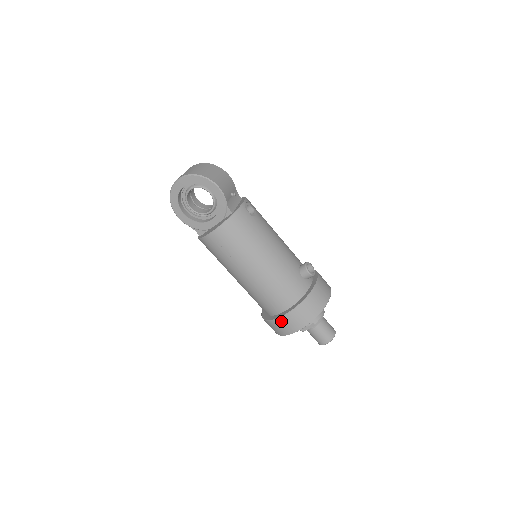
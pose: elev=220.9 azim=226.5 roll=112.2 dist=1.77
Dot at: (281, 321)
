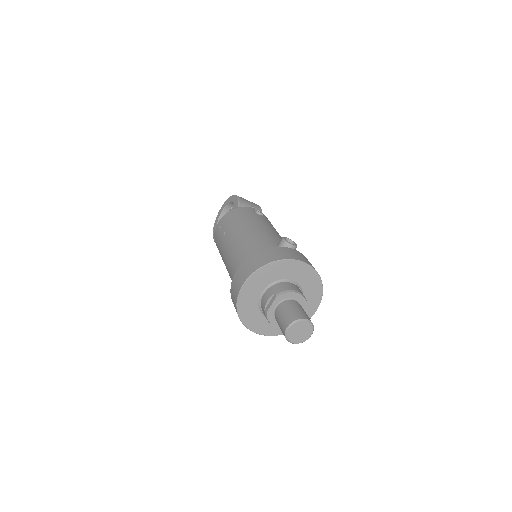
Dot at: (235, 278)
